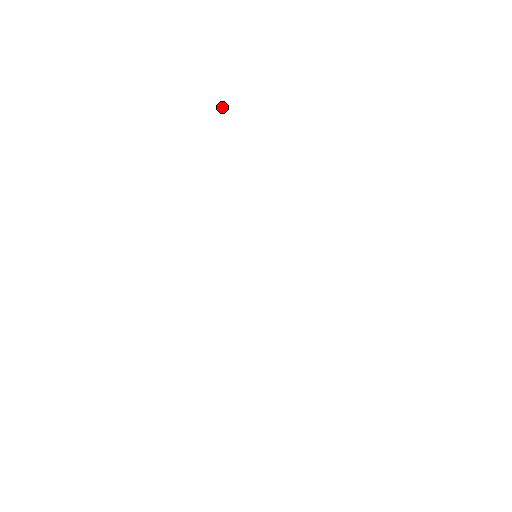
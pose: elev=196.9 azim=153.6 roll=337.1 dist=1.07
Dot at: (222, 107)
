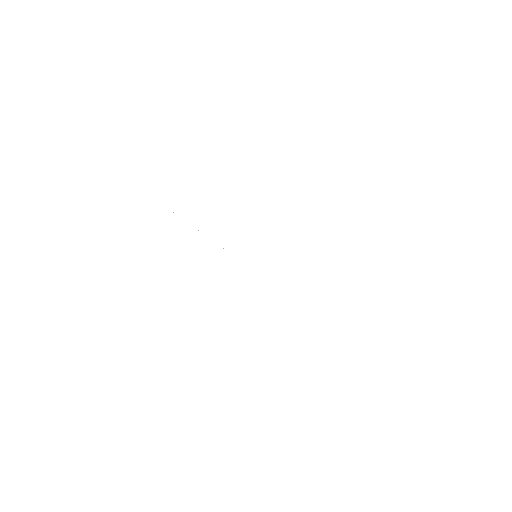
Dot at: occluded
